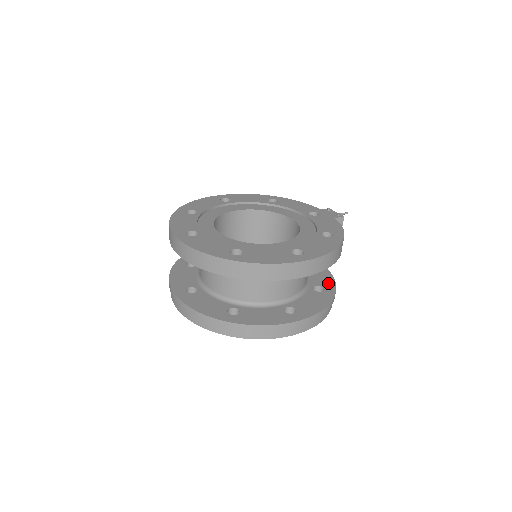
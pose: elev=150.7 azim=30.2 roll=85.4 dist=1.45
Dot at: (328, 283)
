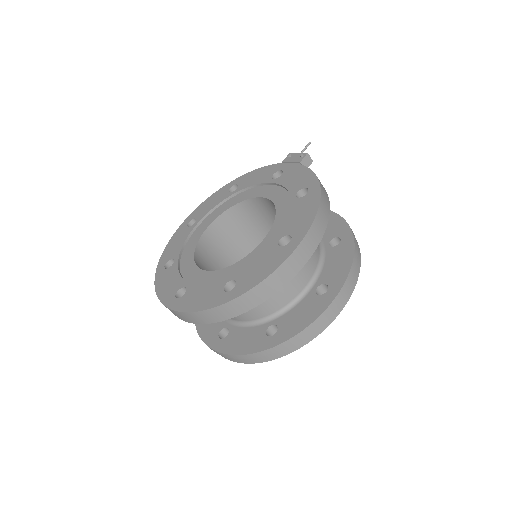
Dot at: (340, 228)
